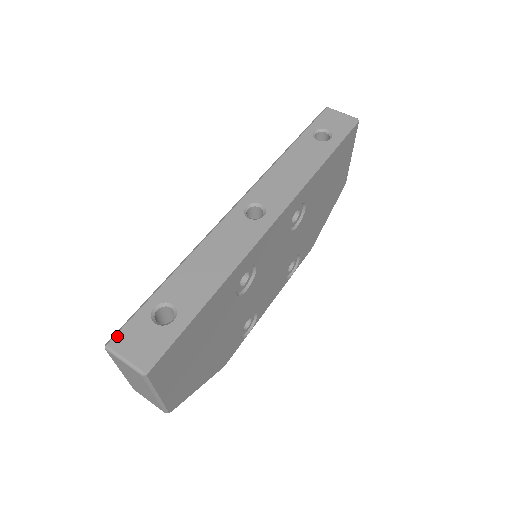
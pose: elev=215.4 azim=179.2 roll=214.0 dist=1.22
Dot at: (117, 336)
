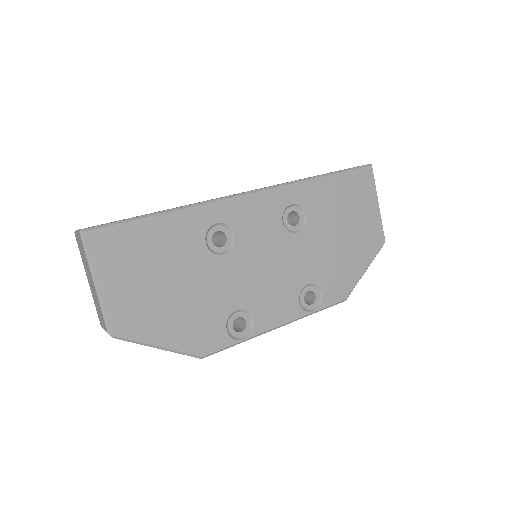
Dot at: occluded
